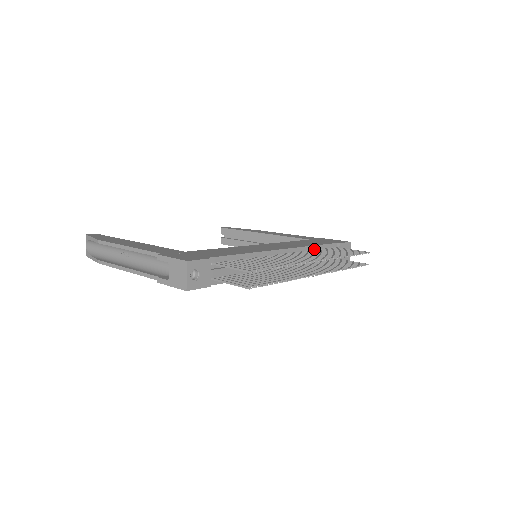
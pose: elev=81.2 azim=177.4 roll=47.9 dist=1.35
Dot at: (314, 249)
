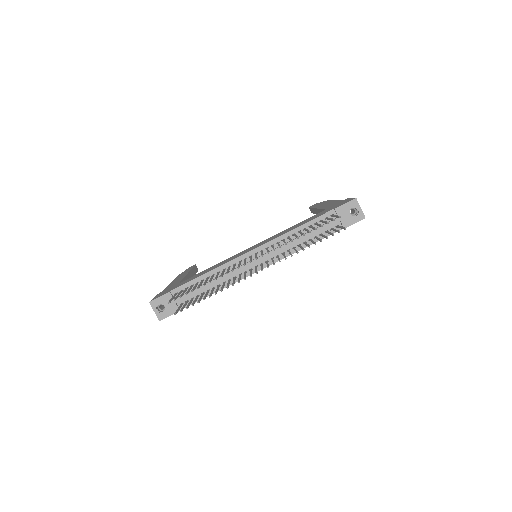
Dot at: (297, 231)
